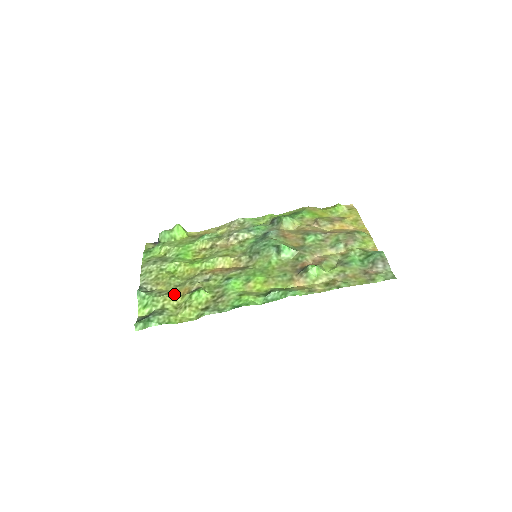
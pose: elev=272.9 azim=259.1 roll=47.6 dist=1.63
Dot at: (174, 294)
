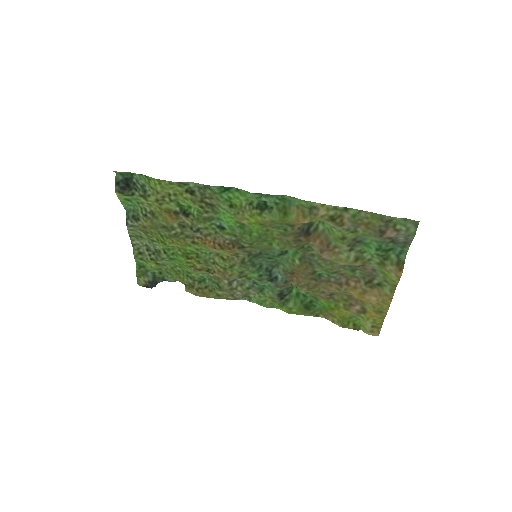
Dot at: (160, 213)
